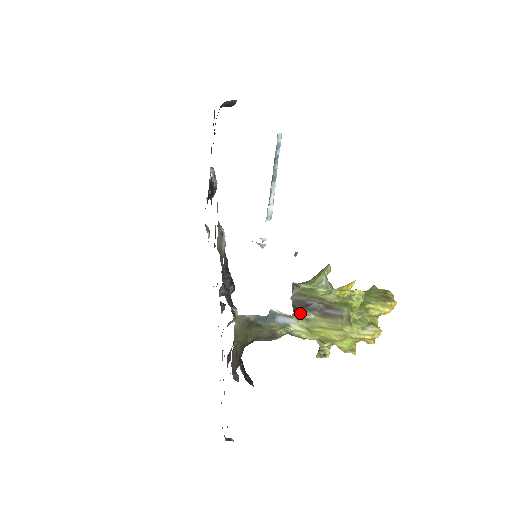
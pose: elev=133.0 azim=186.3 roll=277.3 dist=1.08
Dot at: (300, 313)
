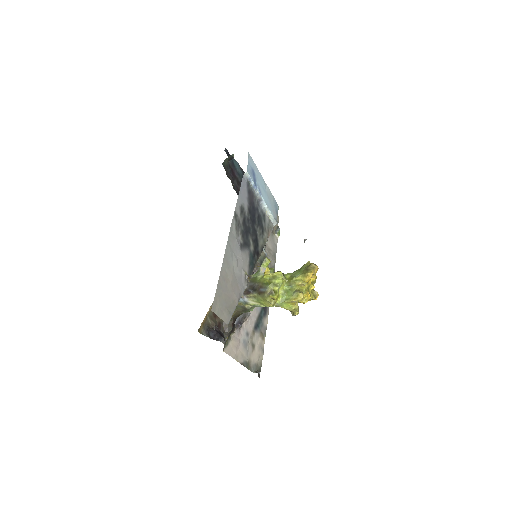
Dot at: (249, 294)
